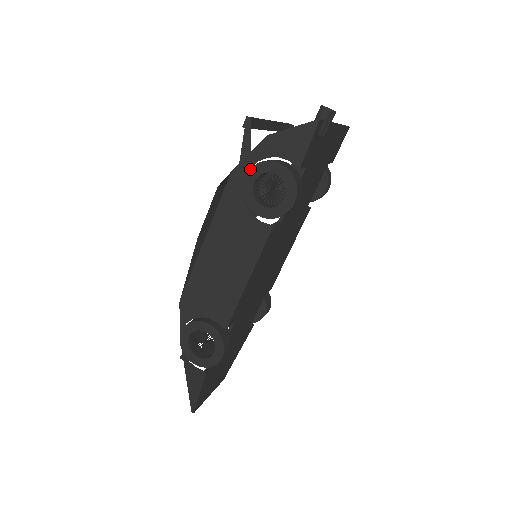
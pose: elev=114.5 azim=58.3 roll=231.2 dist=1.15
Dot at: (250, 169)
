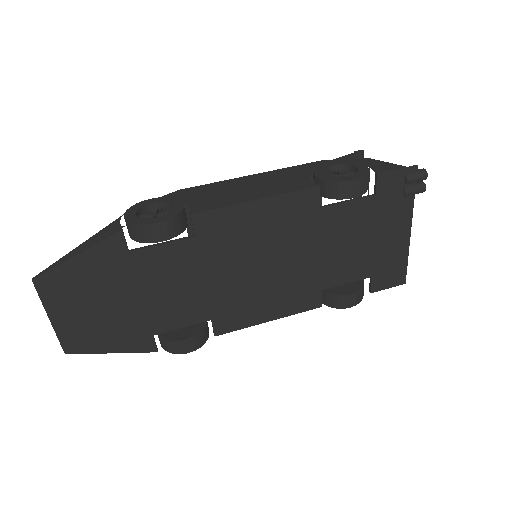
Dot at: occluded
